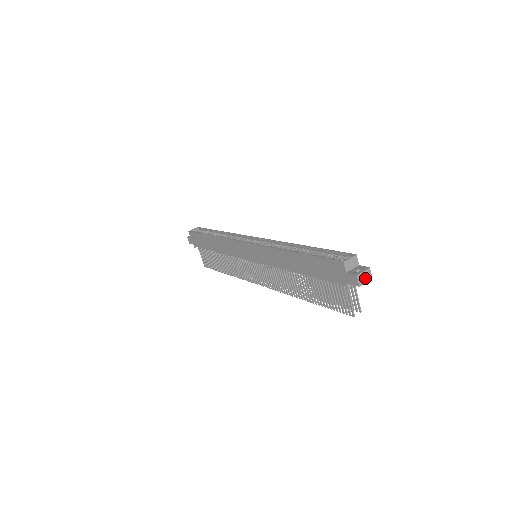
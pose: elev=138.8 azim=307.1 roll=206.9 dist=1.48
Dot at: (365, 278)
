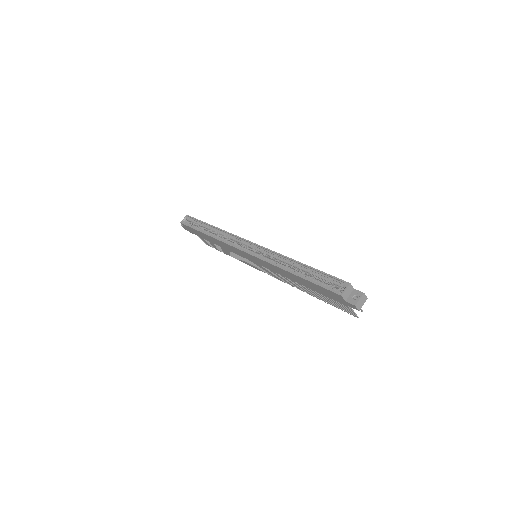
Dot at: (362, 302)
